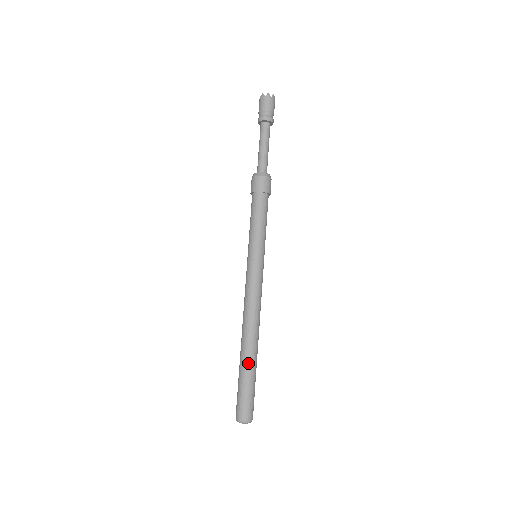
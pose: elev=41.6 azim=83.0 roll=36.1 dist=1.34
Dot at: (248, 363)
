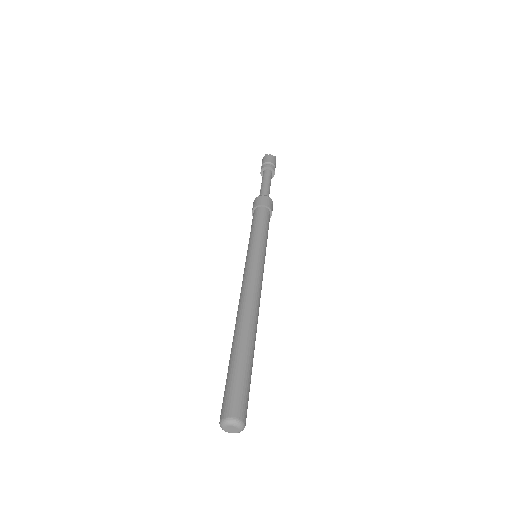
Dot at: (244, 347)
